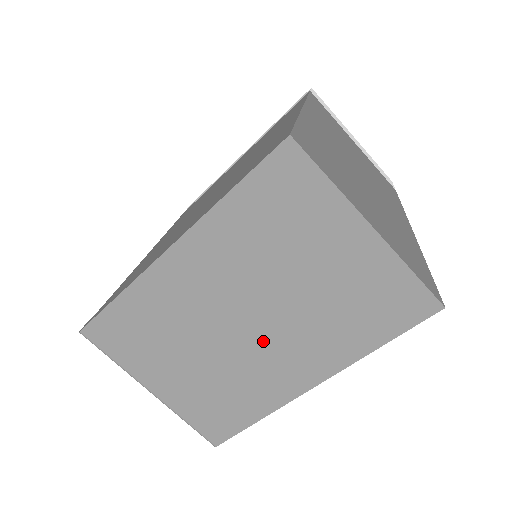
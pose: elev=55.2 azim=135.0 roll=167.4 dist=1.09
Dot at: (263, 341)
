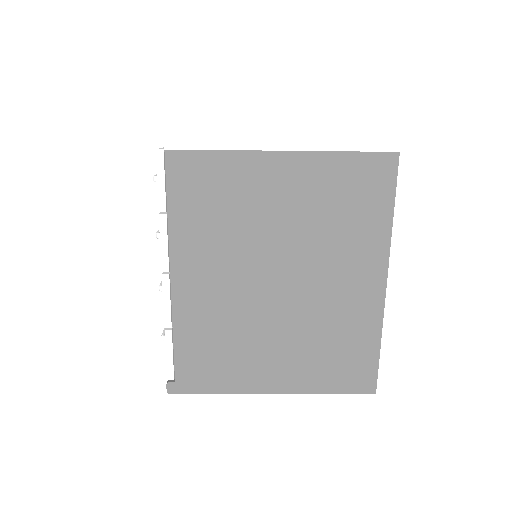
Dot at: occluded
